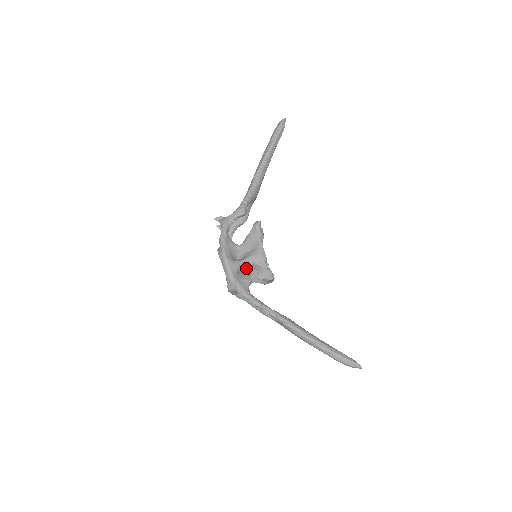
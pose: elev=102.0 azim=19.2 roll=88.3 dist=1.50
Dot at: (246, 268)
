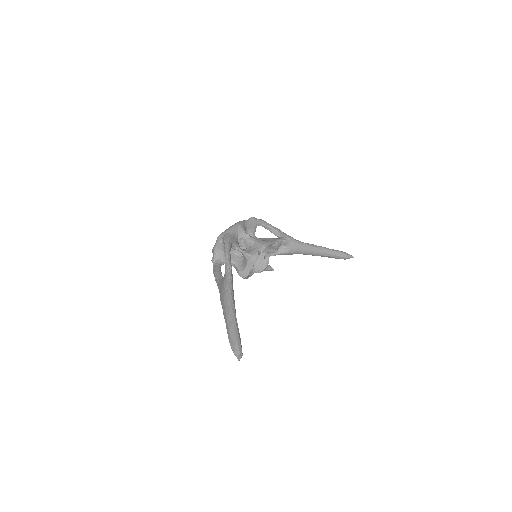
Dot at: (244, 246)
